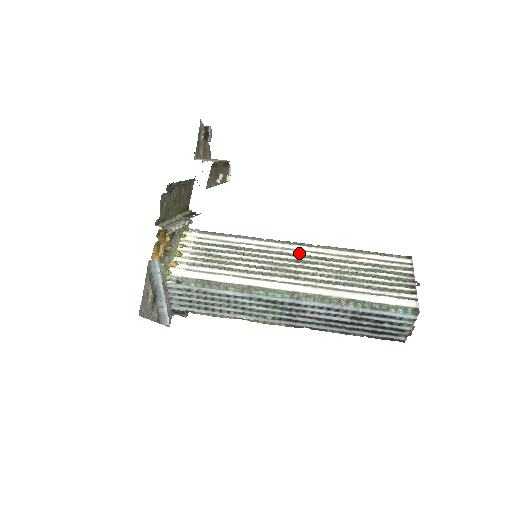
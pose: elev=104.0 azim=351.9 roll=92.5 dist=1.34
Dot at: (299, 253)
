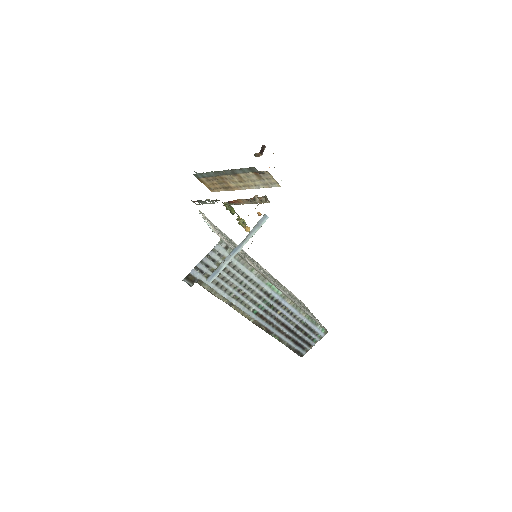
Dot at: (264, 269)
